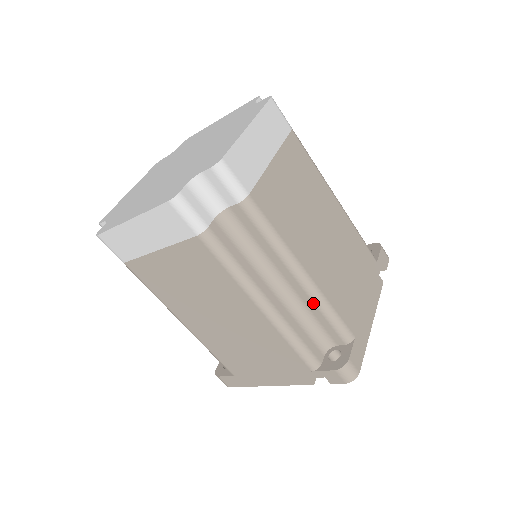
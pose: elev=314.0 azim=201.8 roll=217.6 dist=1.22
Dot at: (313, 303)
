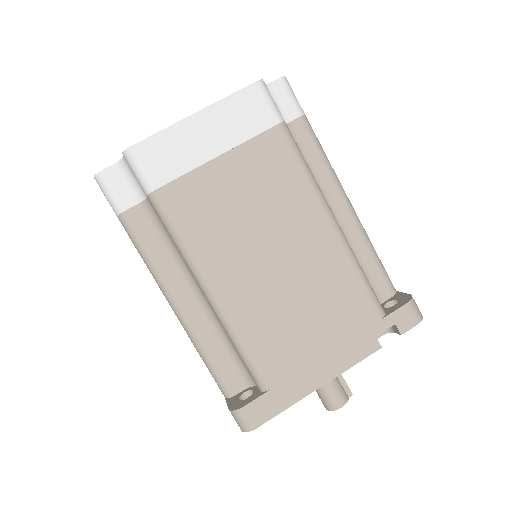
Dot at: (224, 328)
